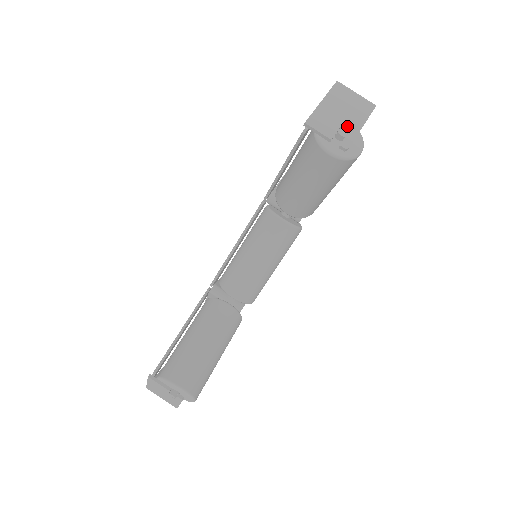
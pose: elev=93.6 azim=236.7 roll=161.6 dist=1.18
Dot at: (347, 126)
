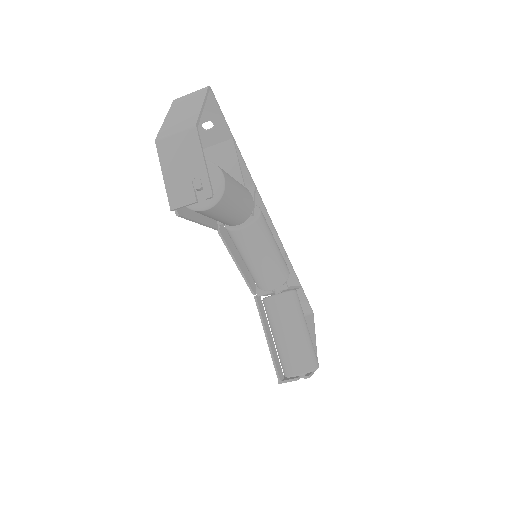
Dot at: (195, 175)
